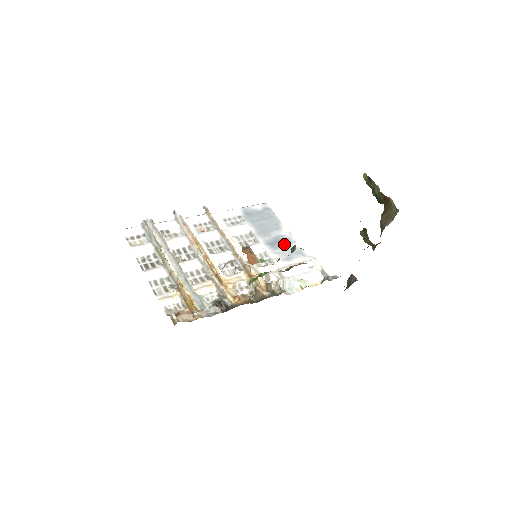
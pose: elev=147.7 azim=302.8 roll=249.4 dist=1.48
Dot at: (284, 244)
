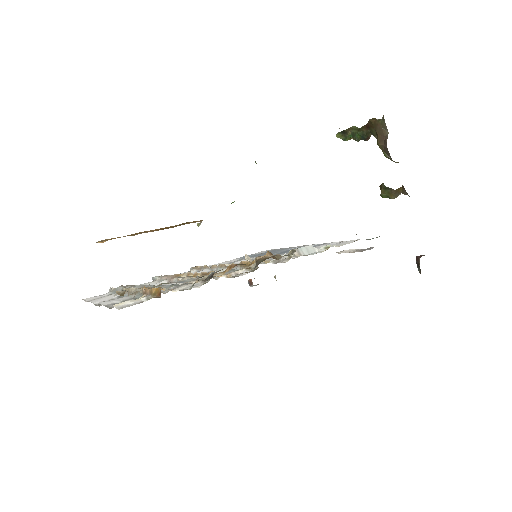
Dot at: occluded
